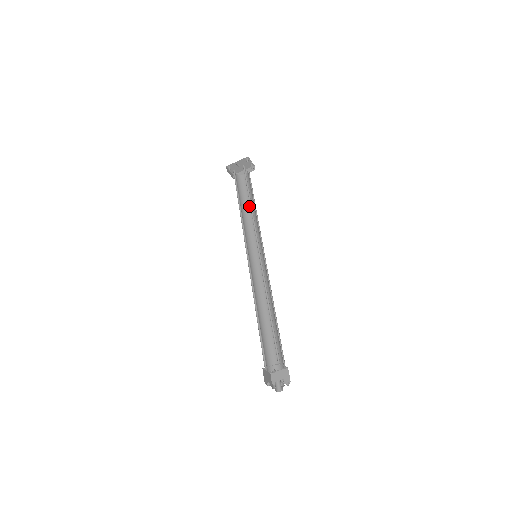
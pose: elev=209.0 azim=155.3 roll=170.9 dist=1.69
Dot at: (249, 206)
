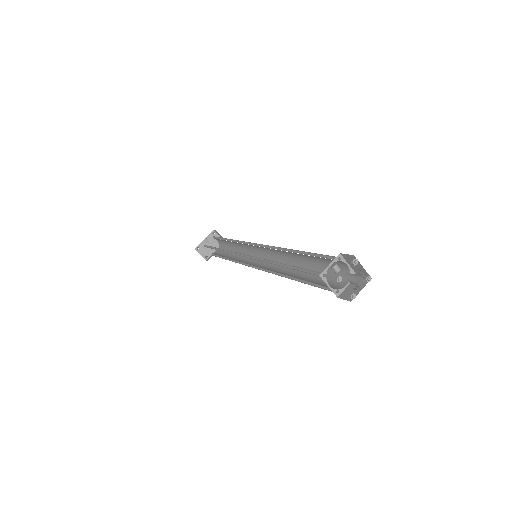
Dot at: (231, 255)
